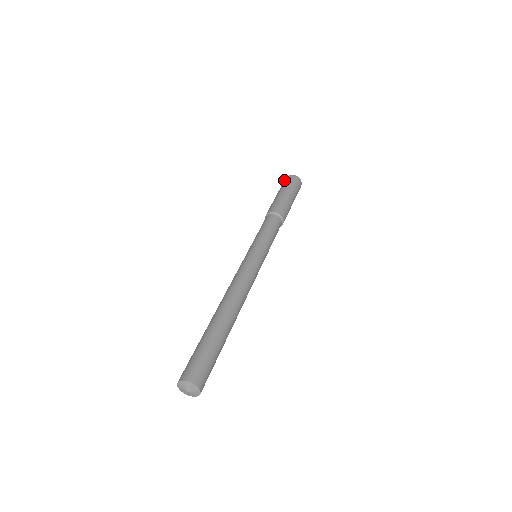
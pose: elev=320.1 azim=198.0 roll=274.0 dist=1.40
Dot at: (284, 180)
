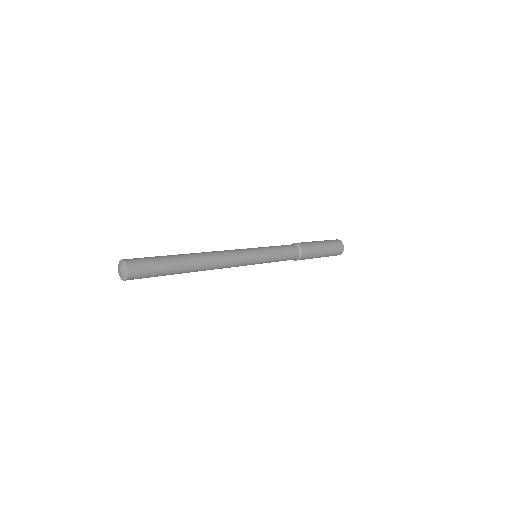
Dot at: occluded
